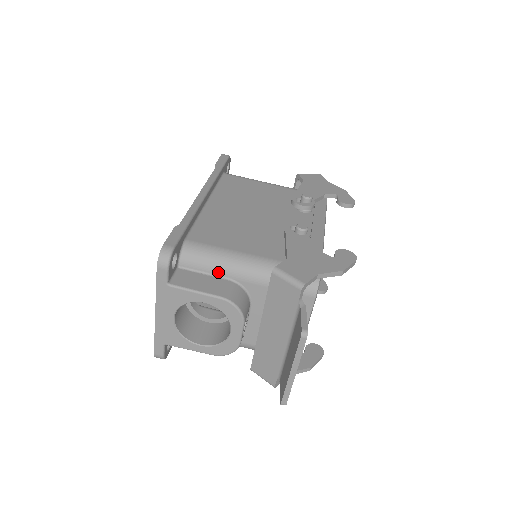
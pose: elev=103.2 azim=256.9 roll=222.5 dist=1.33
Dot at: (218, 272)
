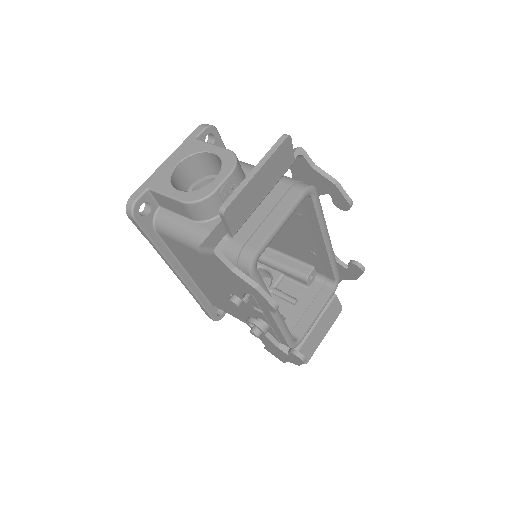
Dot at: occluded
